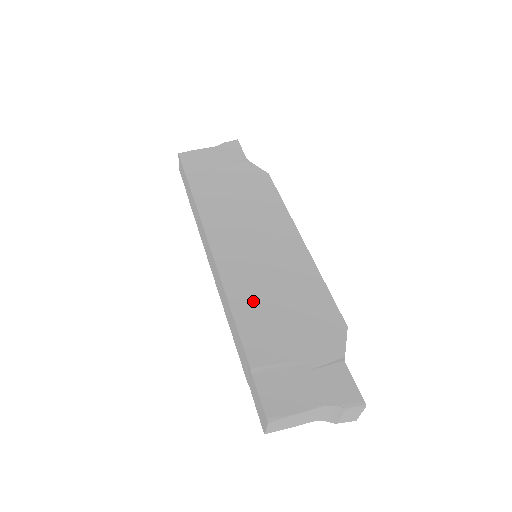
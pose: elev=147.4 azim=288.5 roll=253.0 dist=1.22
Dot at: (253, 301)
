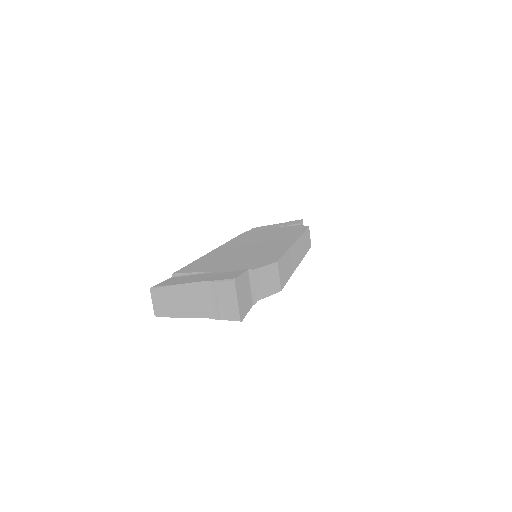
Dot at: (217, 257)
